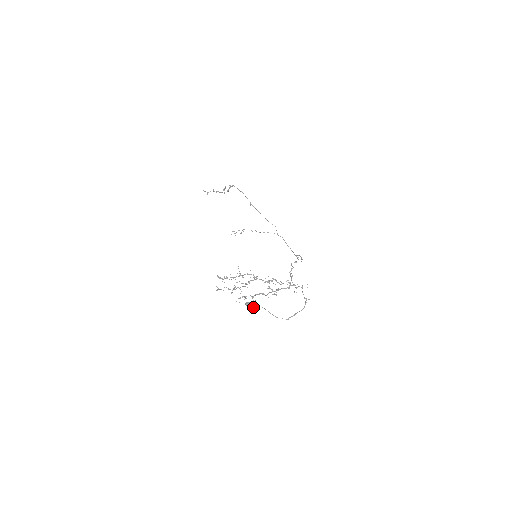
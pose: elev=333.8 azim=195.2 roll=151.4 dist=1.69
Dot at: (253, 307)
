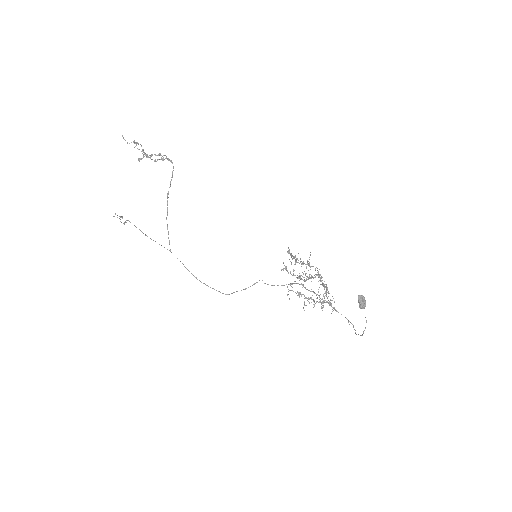
Dot at: occluded
